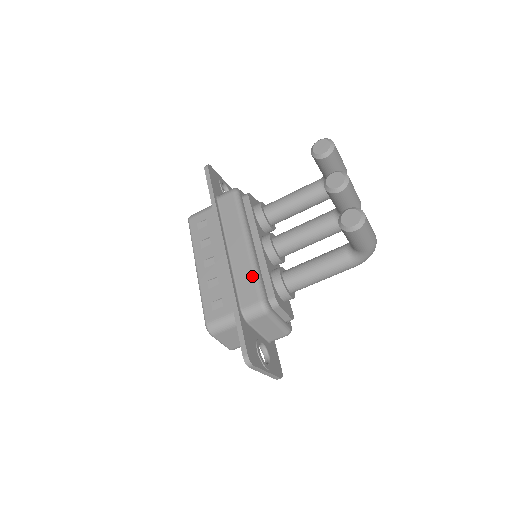
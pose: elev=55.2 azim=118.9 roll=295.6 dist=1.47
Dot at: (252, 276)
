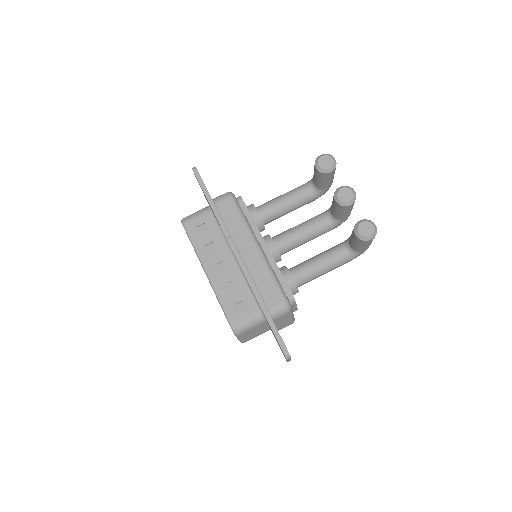
Dot at: (272, 279)
